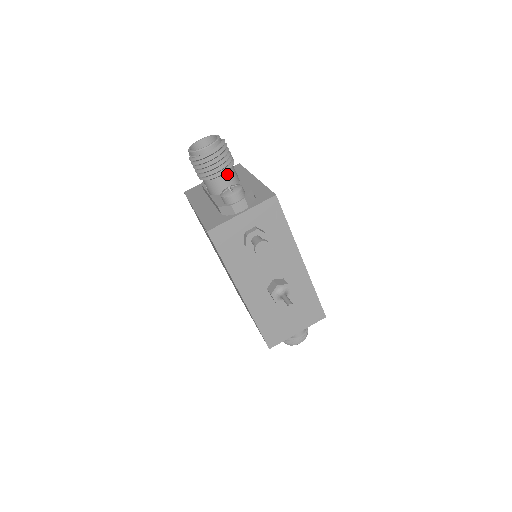
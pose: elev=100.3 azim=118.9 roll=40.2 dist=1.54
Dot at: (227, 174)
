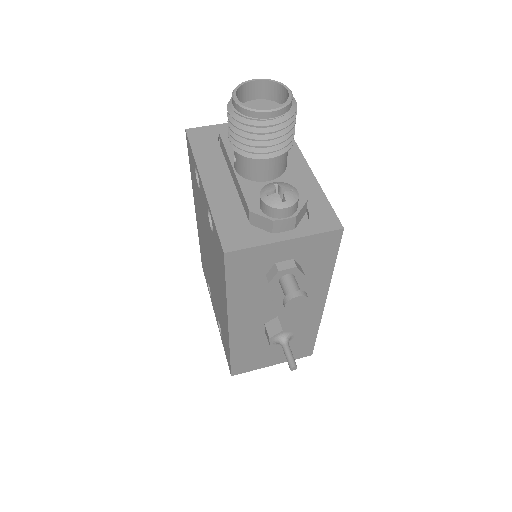
Dot at: (278, 157)
